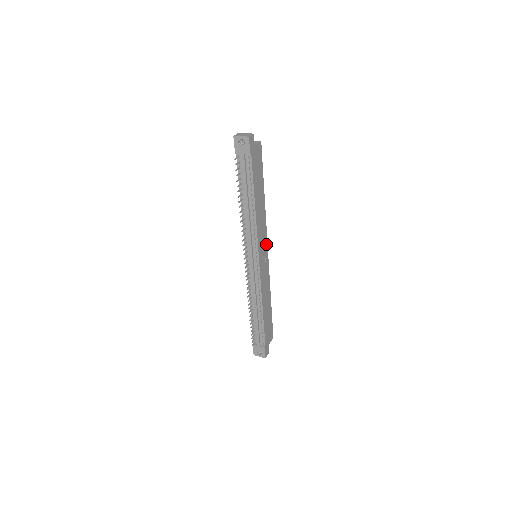
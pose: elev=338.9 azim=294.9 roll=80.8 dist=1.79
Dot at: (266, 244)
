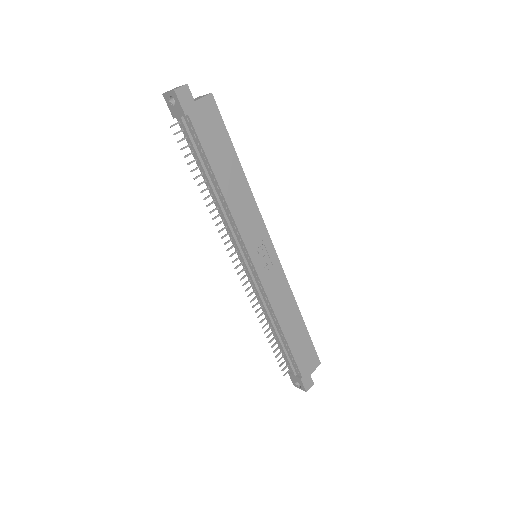
Dot at: (267, 238)
